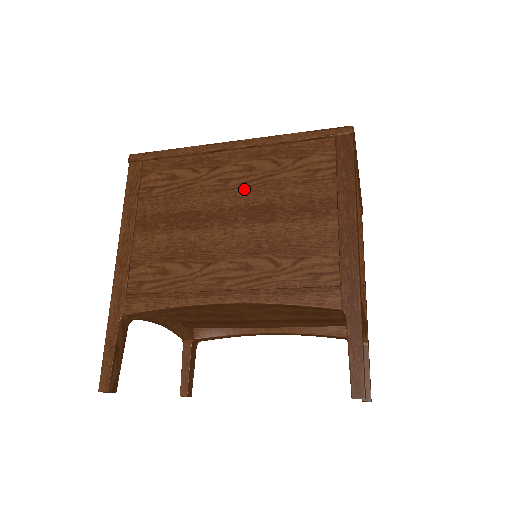
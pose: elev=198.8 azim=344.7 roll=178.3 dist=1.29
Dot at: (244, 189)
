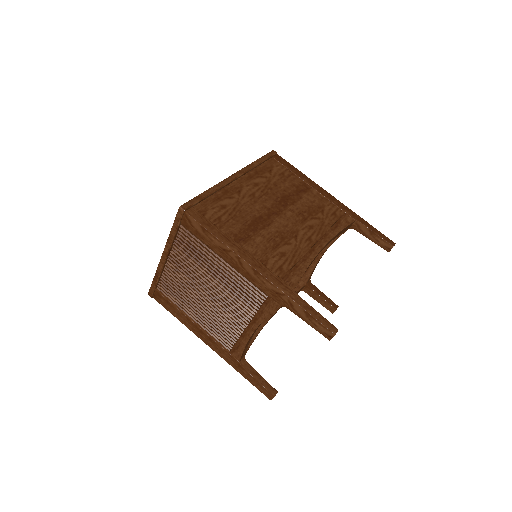
Dot at: (266, 195)
